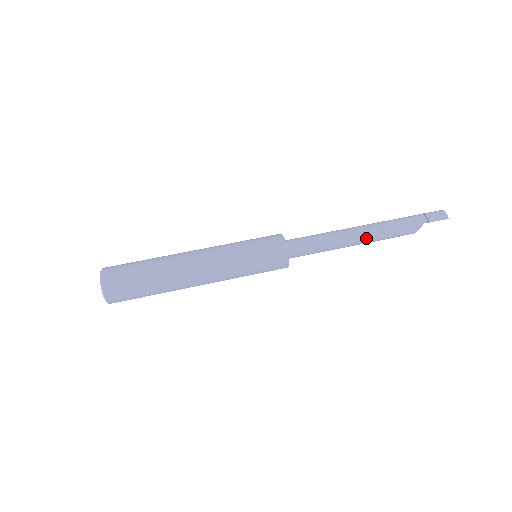
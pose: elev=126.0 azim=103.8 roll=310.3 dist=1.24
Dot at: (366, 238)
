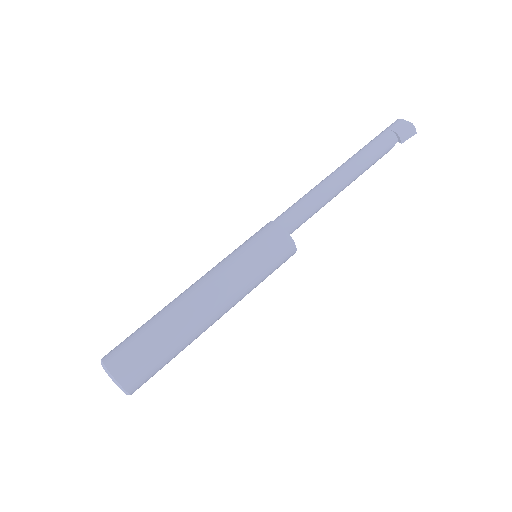
Dot at: (349, 184)
